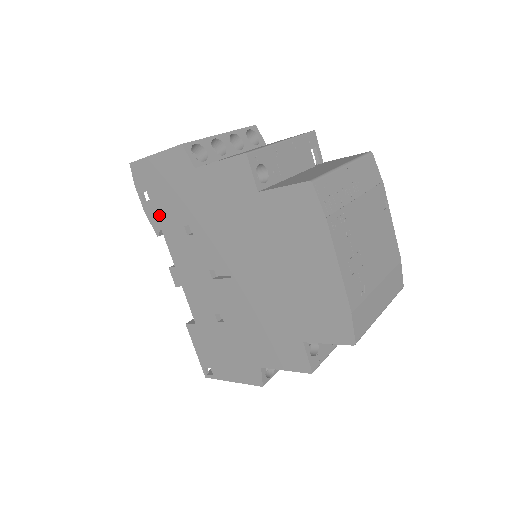
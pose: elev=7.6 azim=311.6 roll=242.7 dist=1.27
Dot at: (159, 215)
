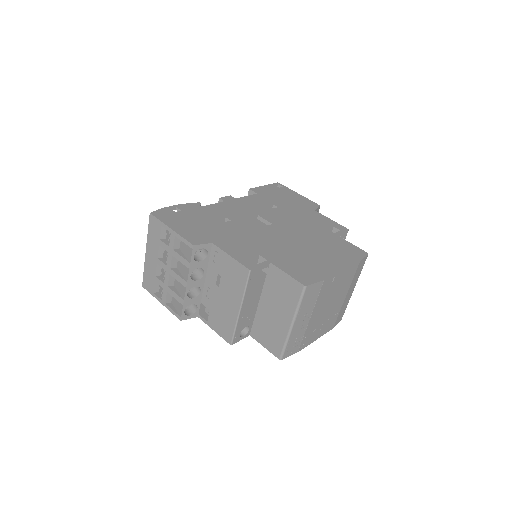
Dot at: occluded
